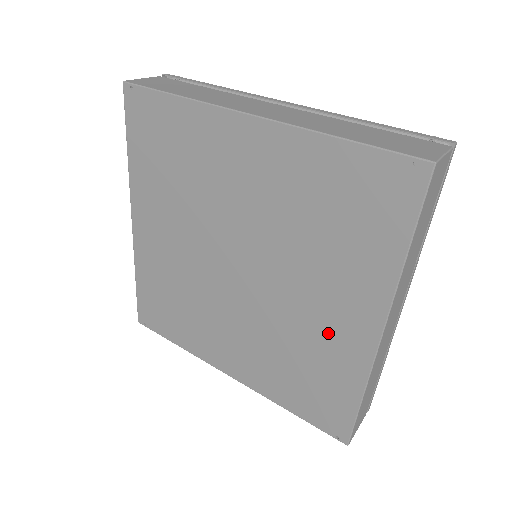
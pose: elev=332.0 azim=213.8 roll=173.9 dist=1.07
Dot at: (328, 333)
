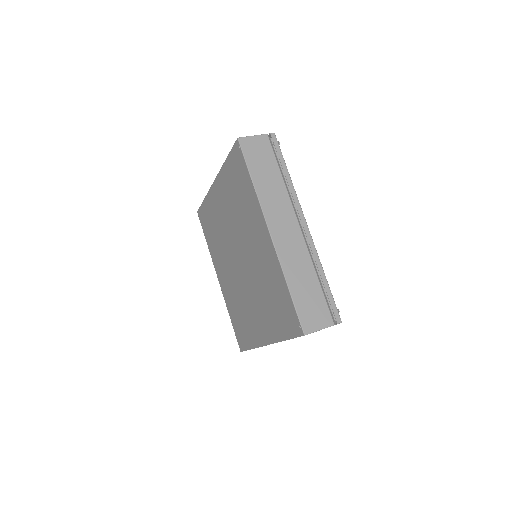
Dot at: (253, 321)
